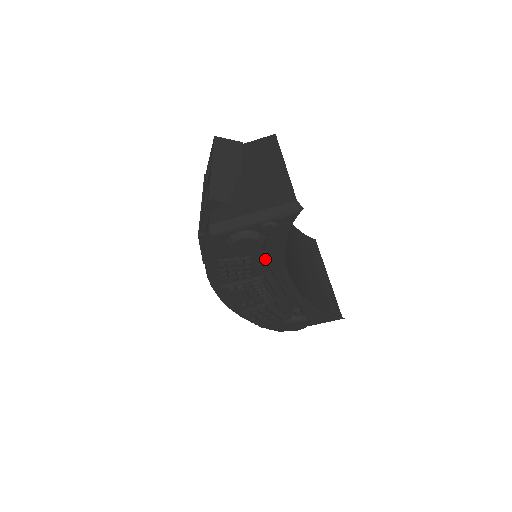
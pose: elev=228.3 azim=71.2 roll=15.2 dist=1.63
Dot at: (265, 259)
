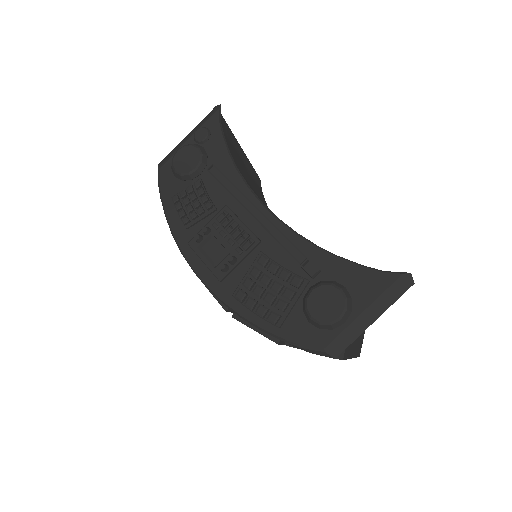
Dot at: (217, 178)
